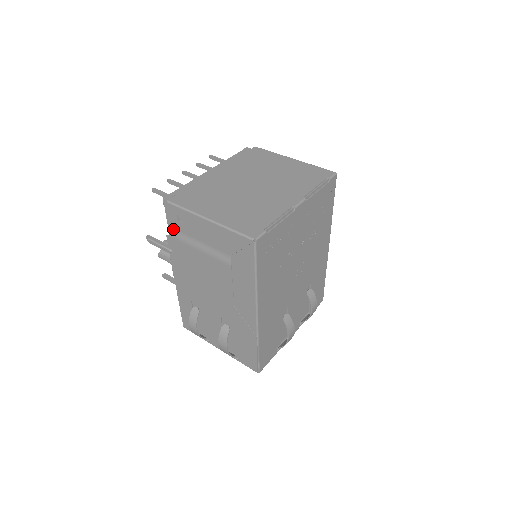
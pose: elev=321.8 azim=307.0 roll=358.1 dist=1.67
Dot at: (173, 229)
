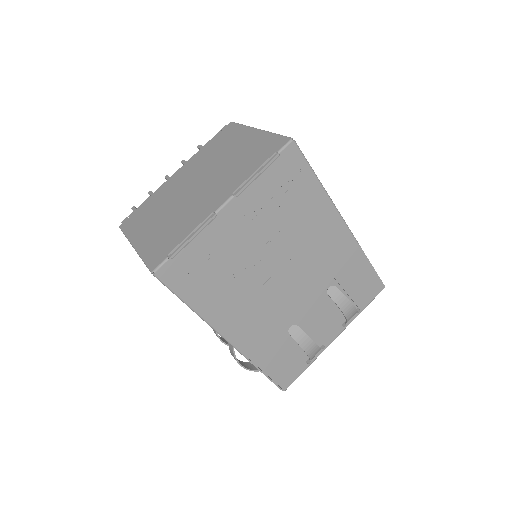
Dot at: occluded
